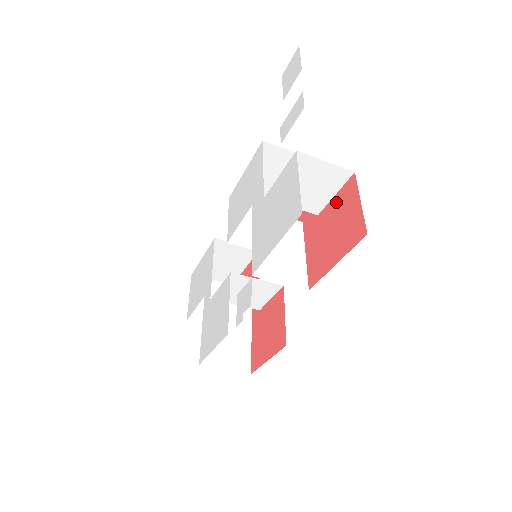
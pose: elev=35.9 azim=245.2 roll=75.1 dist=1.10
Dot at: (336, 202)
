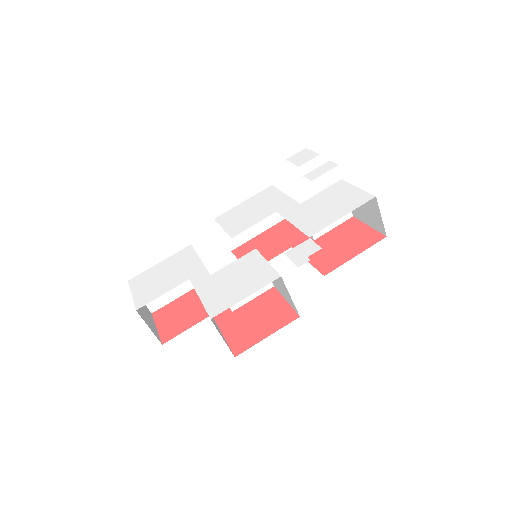
Dot at: (338, 231)
